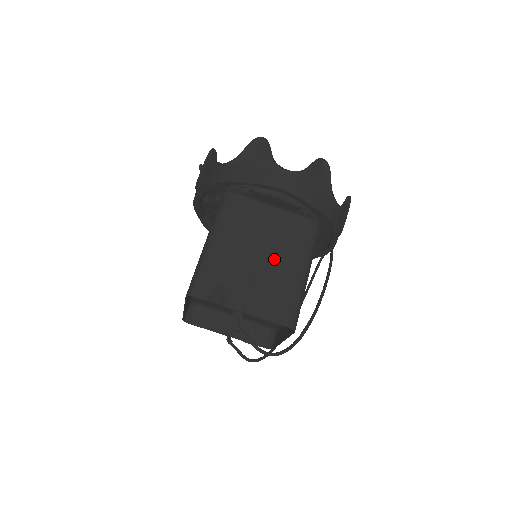
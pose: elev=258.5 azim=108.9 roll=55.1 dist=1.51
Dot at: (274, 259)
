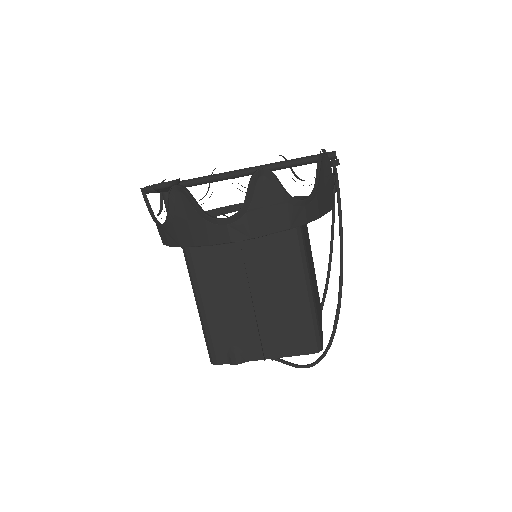
Dot at: (268, 296)
